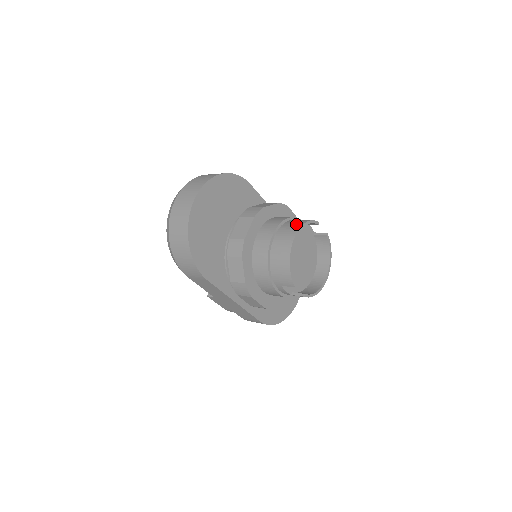
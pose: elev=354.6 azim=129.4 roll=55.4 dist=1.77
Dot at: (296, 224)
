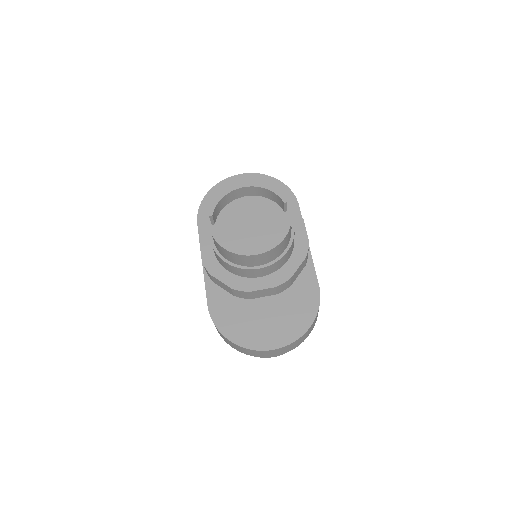
Dot at: occluded
